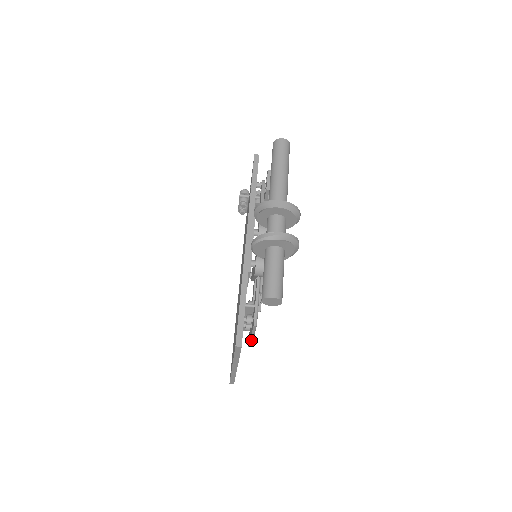
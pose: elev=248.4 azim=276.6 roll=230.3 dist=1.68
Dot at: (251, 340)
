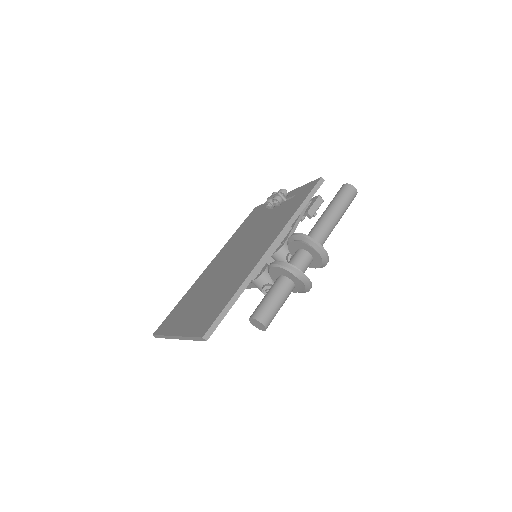
Dot at: occluded
